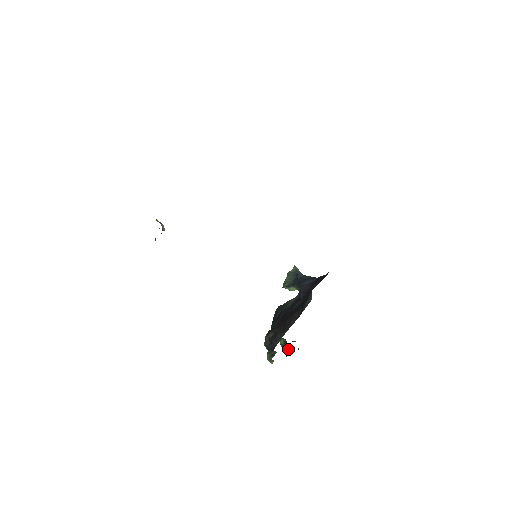
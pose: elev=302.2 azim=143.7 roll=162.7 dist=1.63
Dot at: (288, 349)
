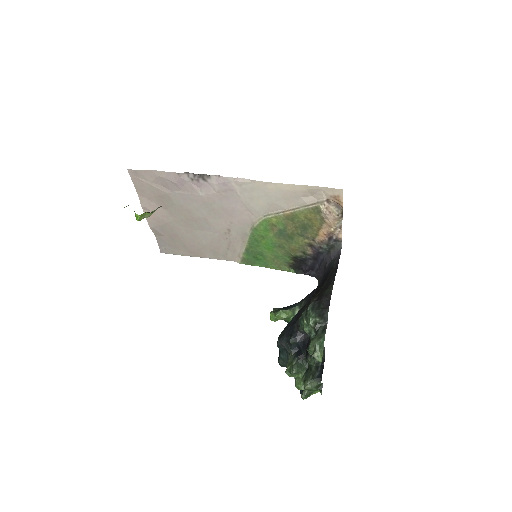
Dot at: (319, 367)
